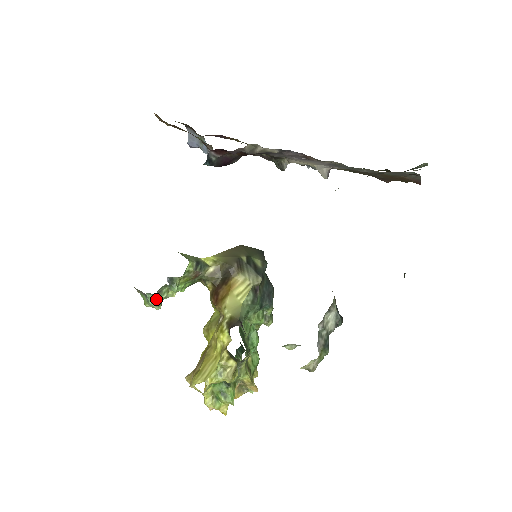
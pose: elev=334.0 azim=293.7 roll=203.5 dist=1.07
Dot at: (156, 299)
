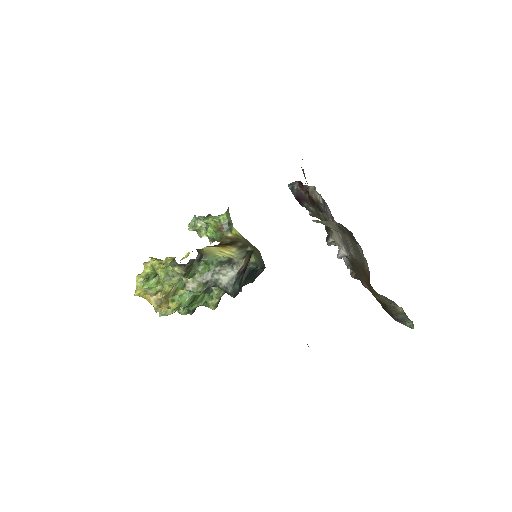
Dot at: (194, 222)
